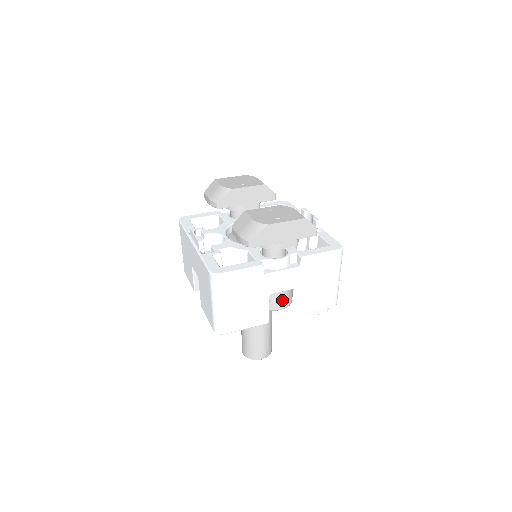
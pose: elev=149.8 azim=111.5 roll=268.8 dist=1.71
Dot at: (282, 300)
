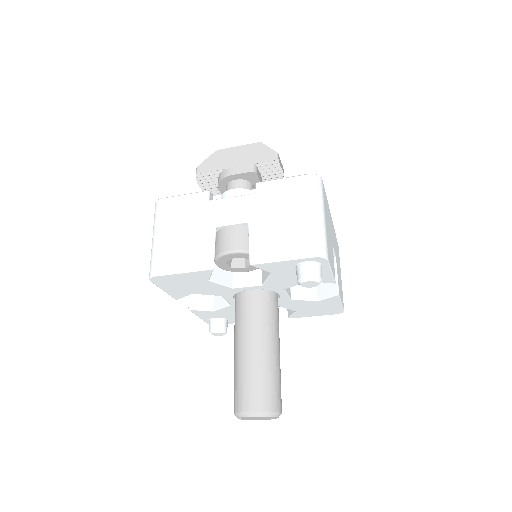
Dot at: (233, 238)
